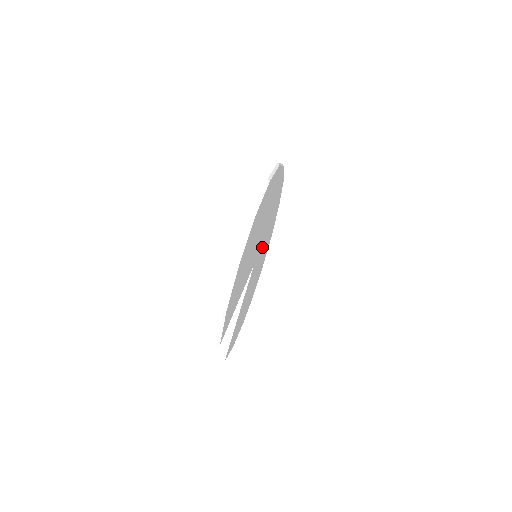
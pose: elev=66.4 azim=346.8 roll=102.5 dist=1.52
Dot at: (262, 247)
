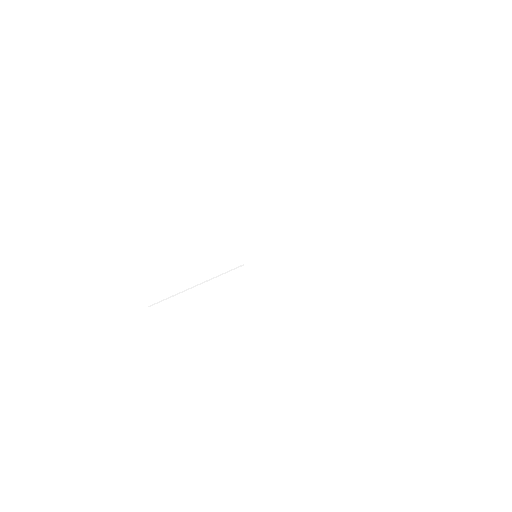
Dot at: (259, 231)
